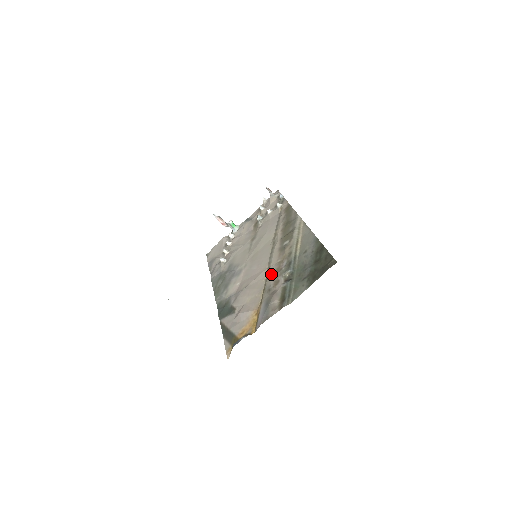
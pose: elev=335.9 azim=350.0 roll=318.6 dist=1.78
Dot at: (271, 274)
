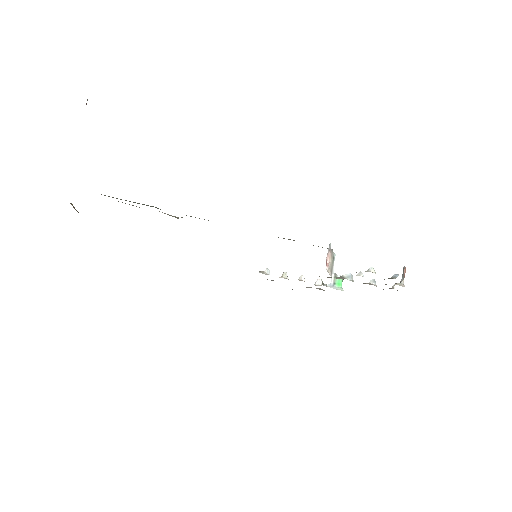
Dot at: occluded
